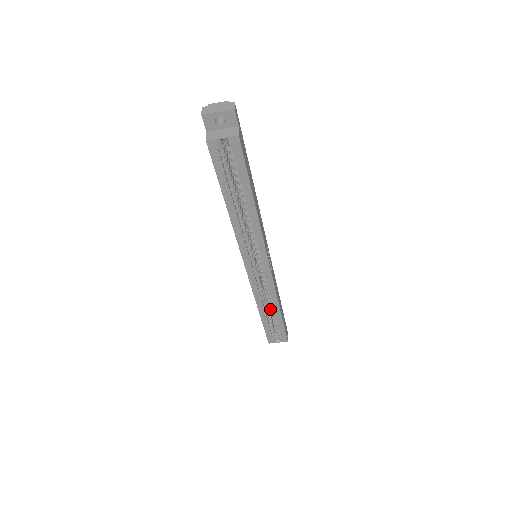
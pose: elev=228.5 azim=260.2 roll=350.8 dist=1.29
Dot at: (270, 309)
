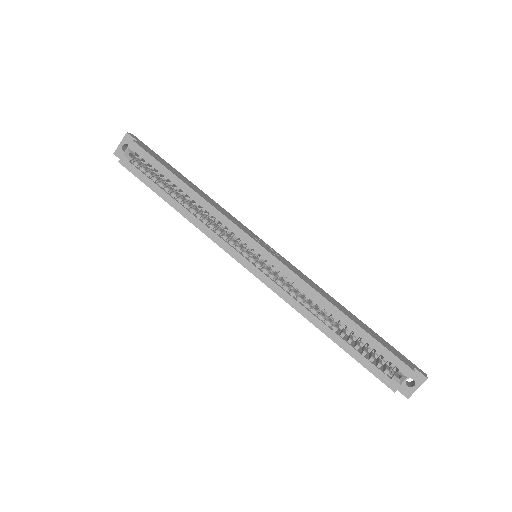
Dot at: (350, 334)
